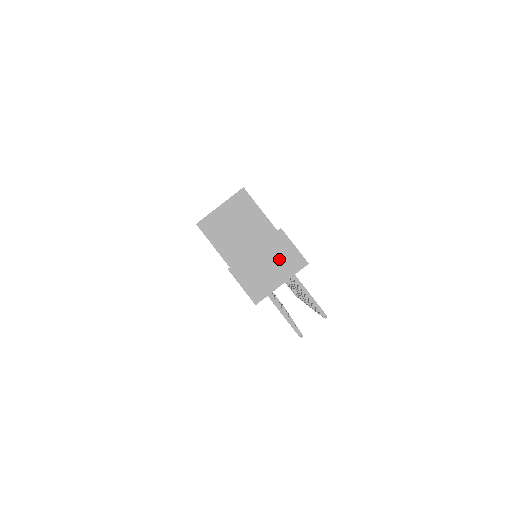
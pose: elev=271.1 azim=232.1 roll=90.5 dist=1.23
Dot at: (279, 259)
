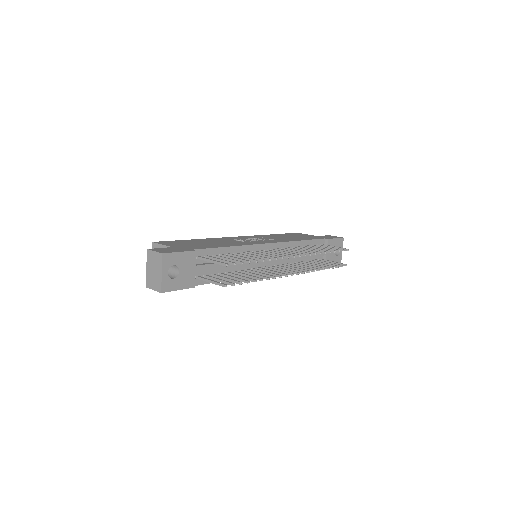
Dot at: (154, 263)
